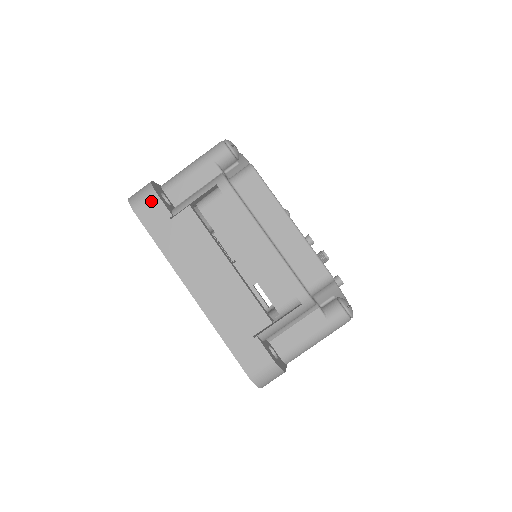
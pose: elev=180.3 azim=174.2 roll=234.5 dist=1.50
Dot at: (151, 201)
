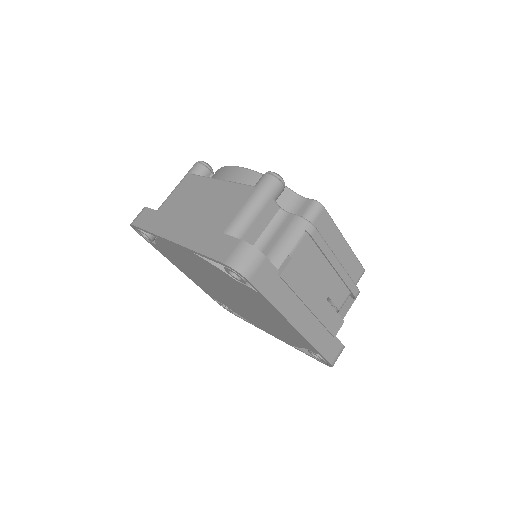
Dot at: (262, 265)
